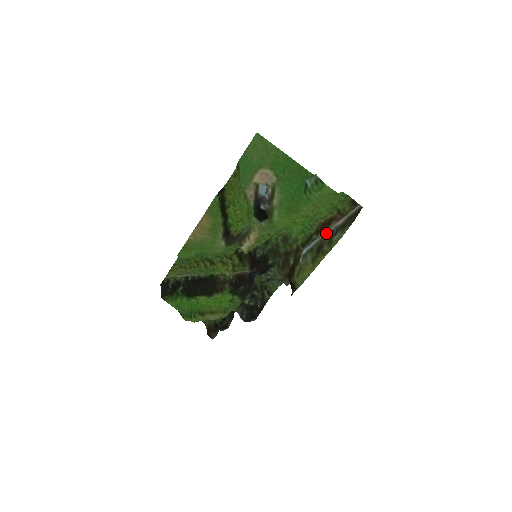
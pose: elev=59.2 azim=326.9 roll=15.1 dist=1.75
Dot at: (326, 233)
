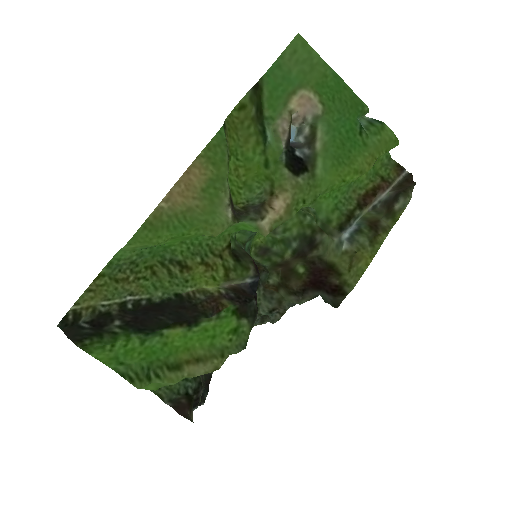
Dot at: (367, 211)
